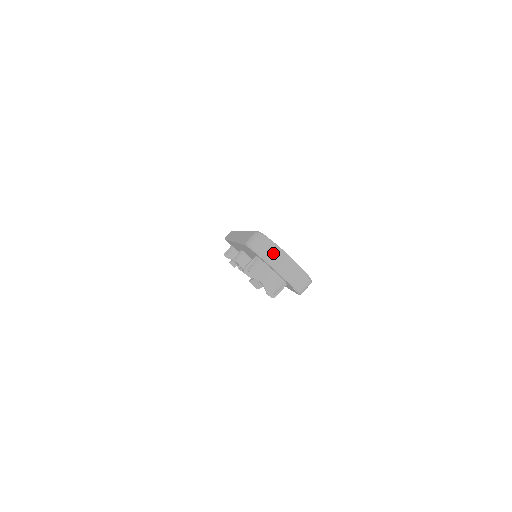
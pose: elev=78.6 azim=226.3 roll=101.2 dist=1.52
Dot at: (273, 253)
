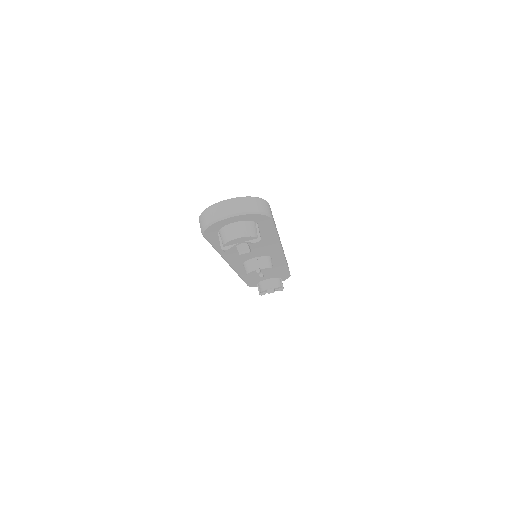
Dot at: (214, 212)
